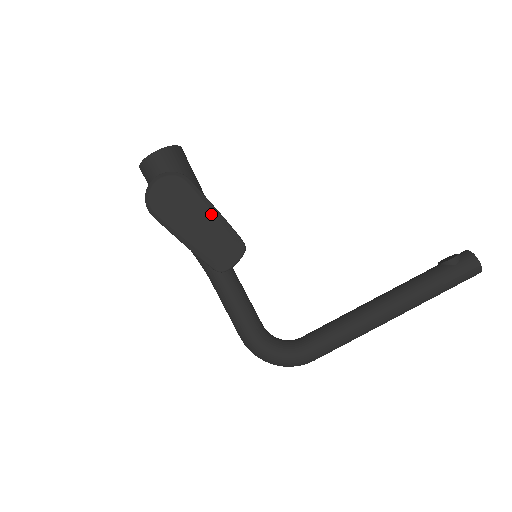
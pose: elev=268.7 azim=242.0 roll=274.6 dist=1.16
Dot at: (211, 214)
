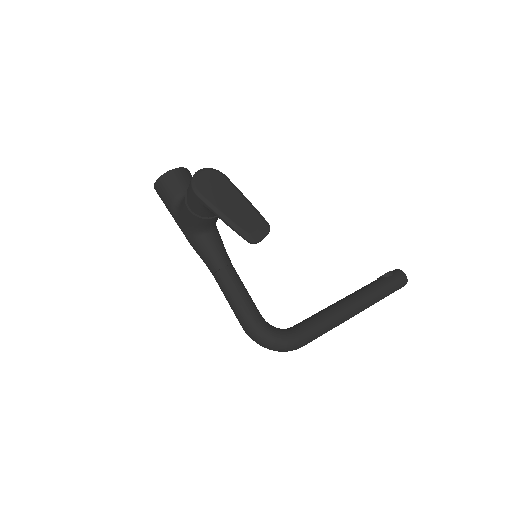
Dot at: (244, 200)
